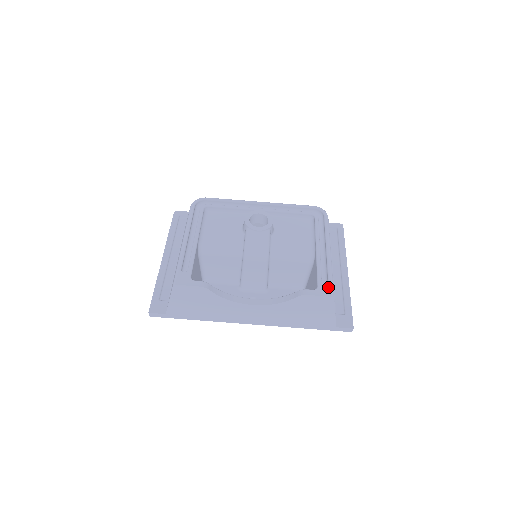
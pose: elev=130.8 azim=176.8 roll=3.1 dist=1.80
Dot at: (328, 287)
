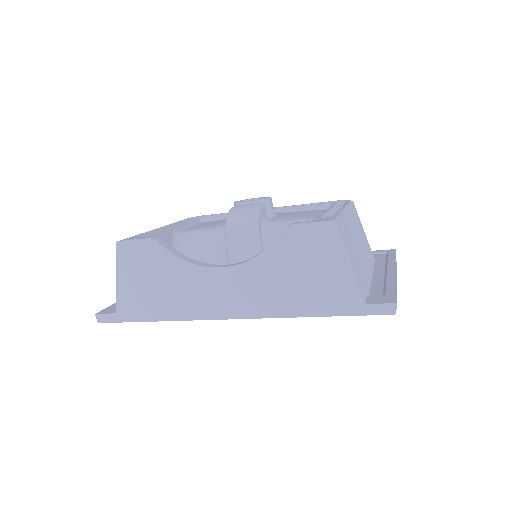
Dot at: (330, 218)
